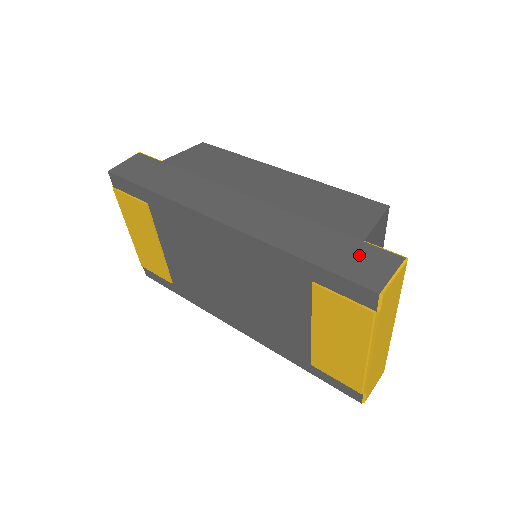
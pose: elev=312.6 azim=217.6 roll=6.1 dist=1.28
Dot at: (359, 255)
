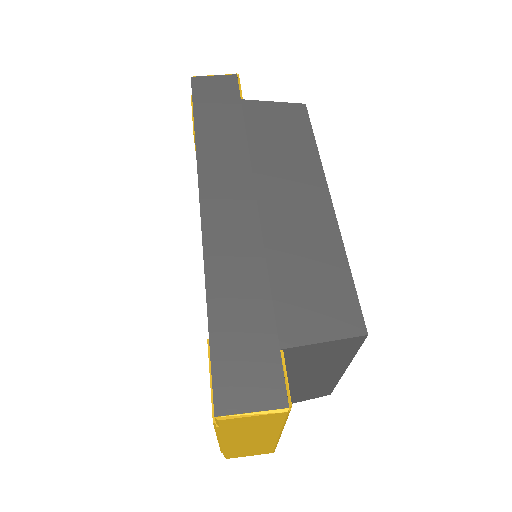
Dot at: (255, 360)
